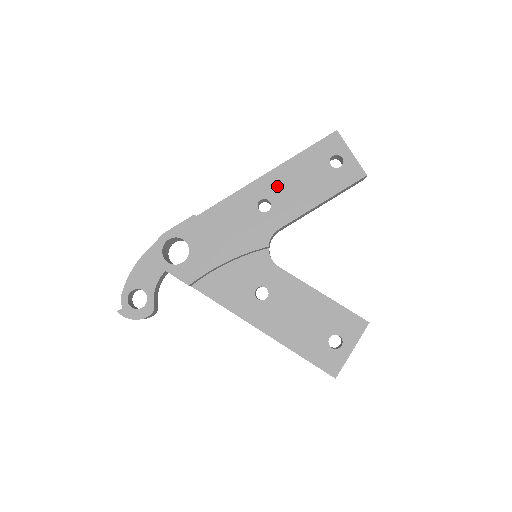
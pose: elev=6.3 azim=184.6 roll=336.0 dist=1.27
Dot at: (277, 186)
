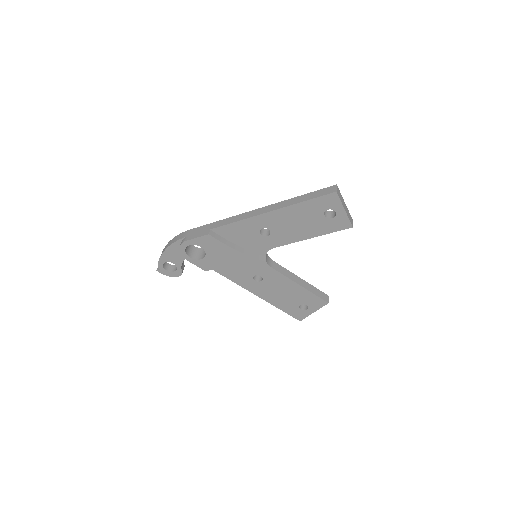
Dot at: (277, 222)
